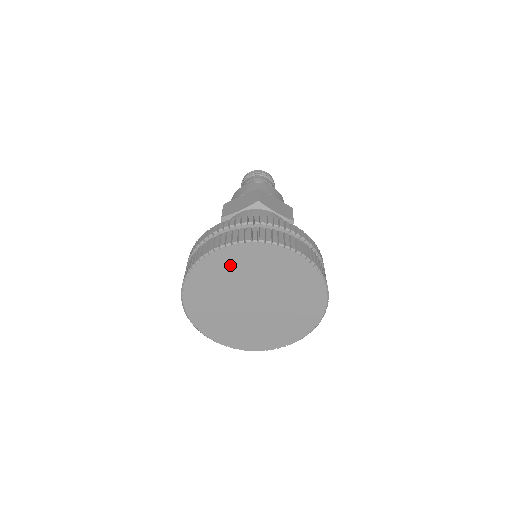
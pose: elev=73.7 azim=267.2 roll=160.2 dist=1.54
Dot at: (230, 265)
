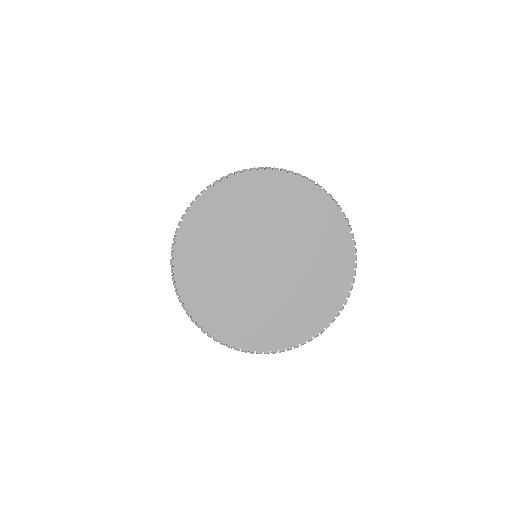
Dot at: (228, 208)
